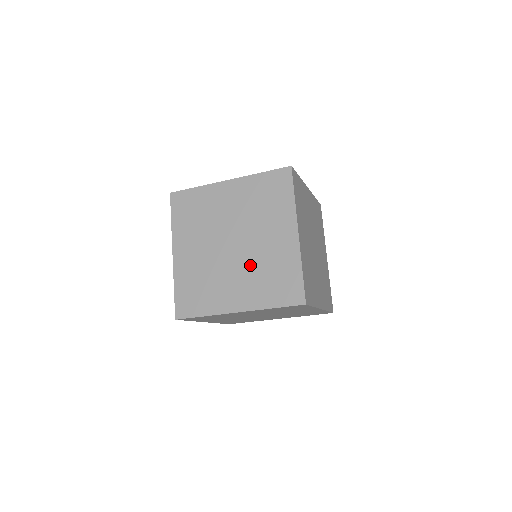
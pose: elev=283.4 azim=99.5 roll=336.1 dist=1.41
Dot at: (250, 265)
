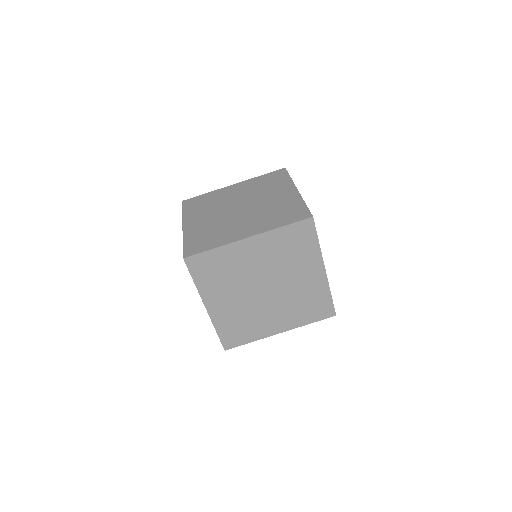
Dot at: (257, 212)
